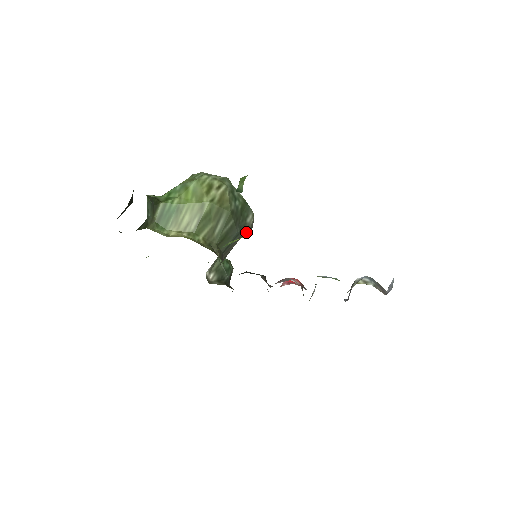
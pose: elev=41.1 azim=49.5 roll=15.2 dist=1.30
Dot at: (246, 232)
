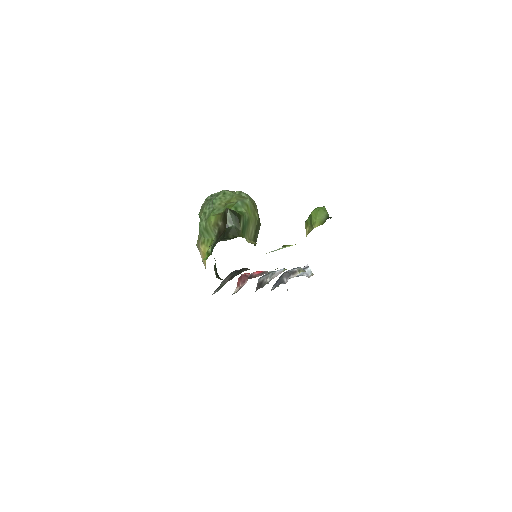
Dot at: occluded
